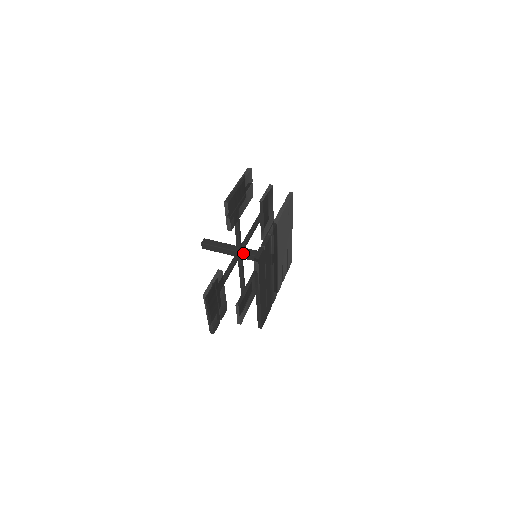
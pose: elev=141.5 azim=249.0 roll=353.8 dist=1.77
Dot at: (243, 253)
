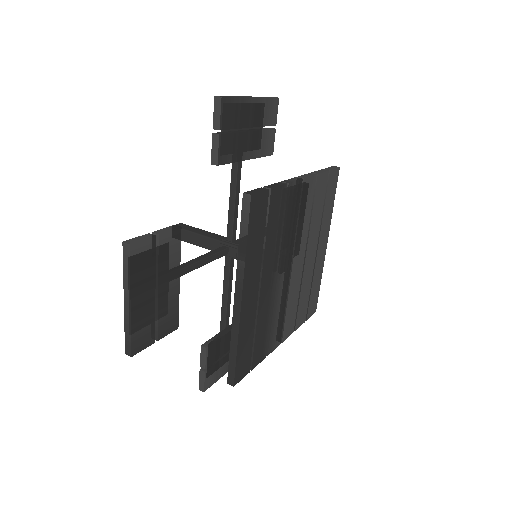
Dot at: (235, 246)
